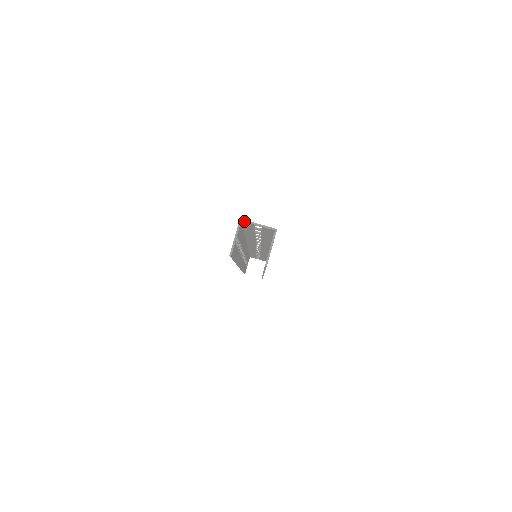
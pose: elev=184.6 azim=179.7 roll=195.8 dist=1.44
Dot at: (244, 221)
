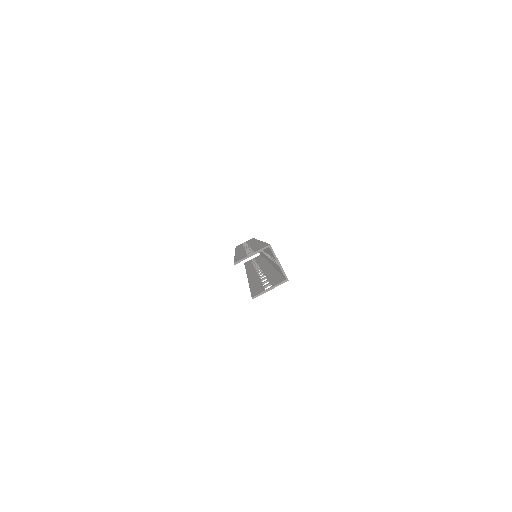
Dot at: (271, 249)
